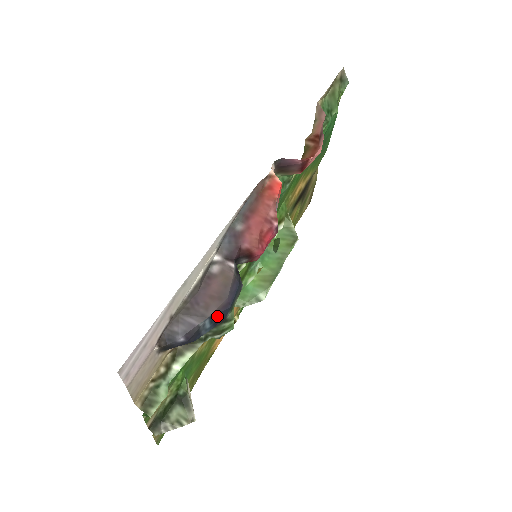
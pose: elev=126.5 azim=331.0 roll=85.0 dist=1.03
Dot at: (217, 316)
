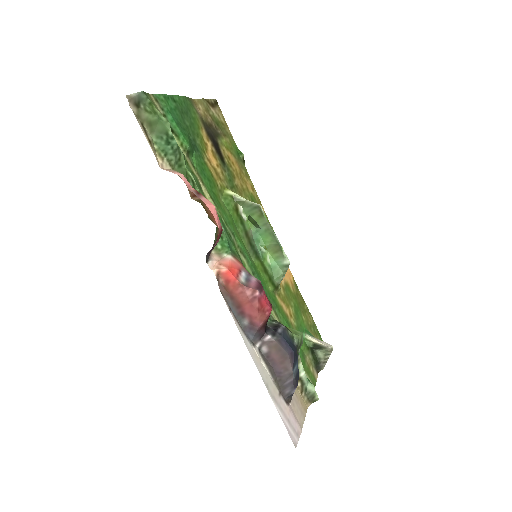
Dot at: (294, 361)
